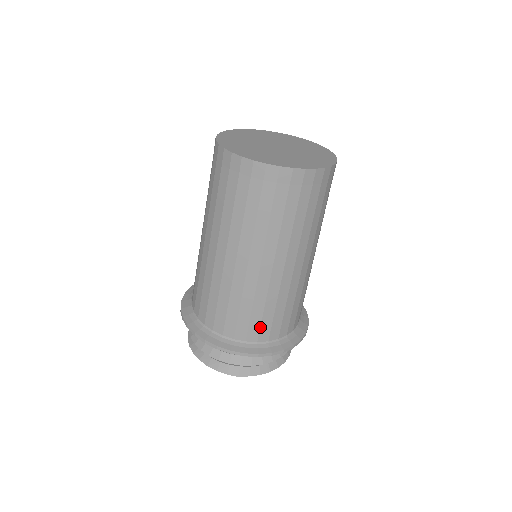
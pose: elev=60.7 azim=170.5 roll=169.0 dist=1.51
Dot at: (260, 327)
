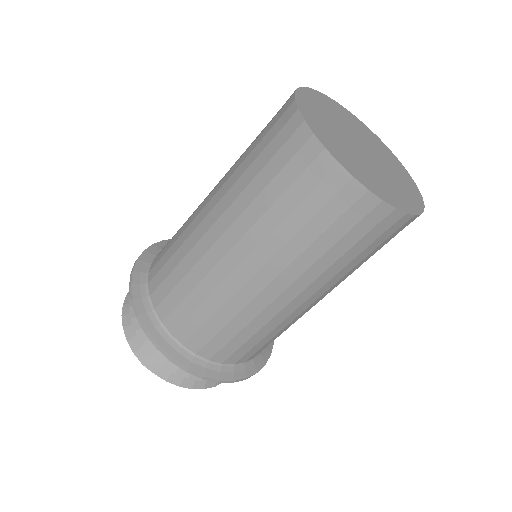
Dot at: (196, 332)
